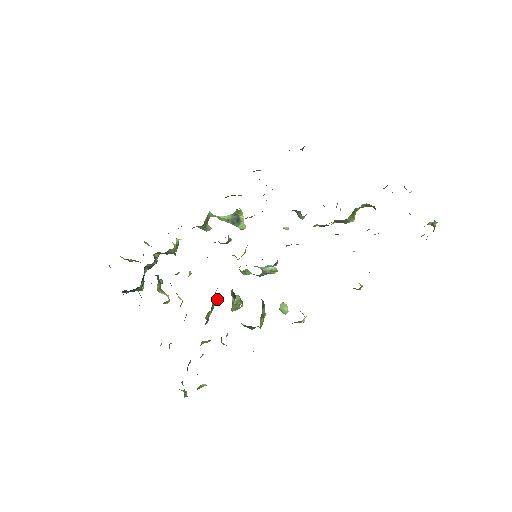
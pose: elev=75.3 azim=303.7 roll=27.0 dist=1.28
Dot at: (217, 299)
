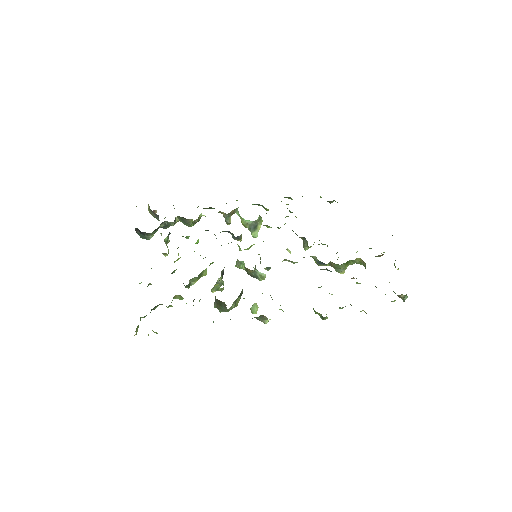
Dot at: (206, 273)
